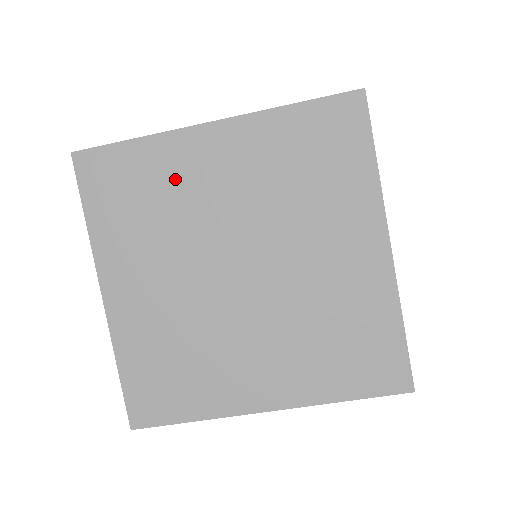
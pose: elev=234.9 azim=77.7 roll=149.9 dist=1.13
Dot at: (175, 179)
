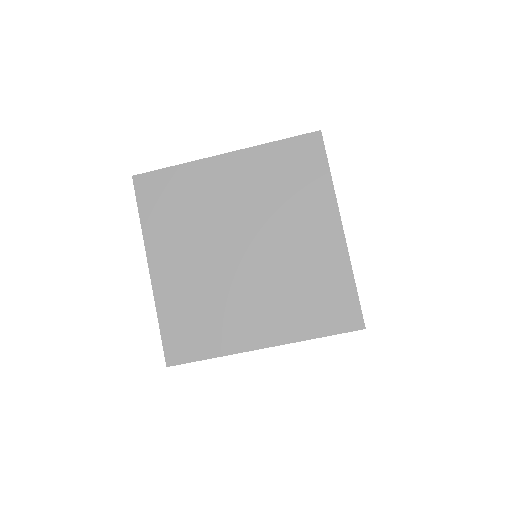
Dot at: (200, 190)
